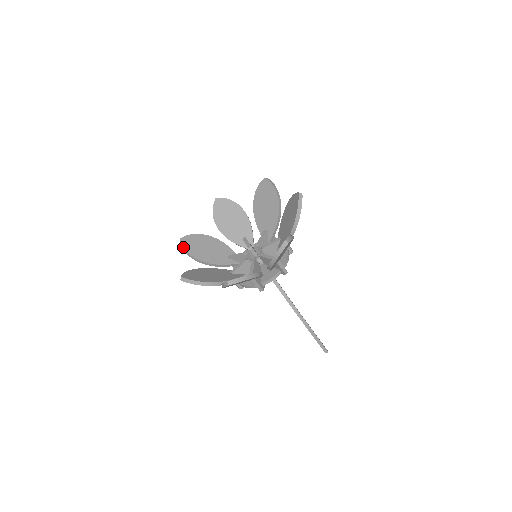
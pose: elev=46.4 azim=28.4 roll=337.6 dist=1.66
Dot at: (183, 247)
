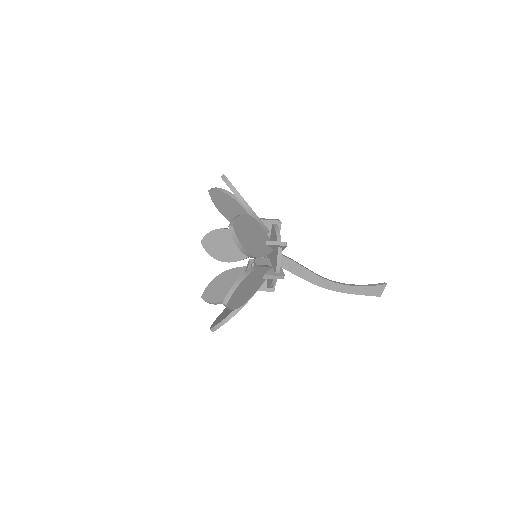
Dot at: (212, 200)
